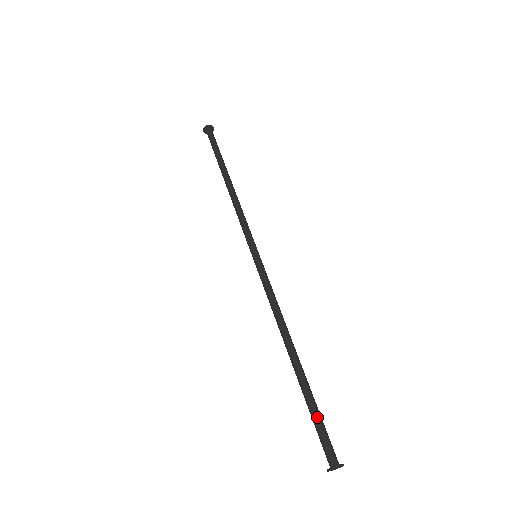
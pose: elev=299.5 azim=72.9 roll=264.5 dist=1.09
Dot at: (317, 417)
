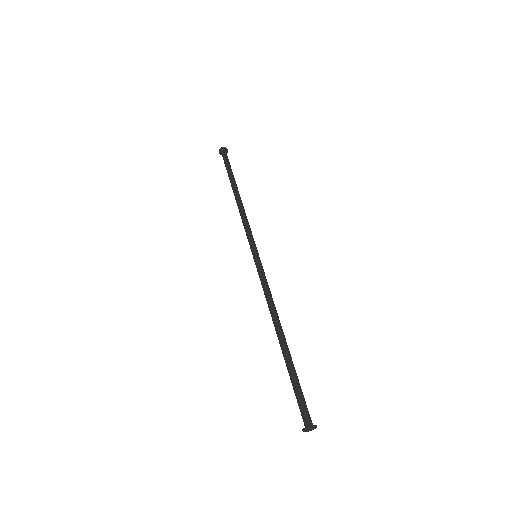
Dot at: (297, 387)
